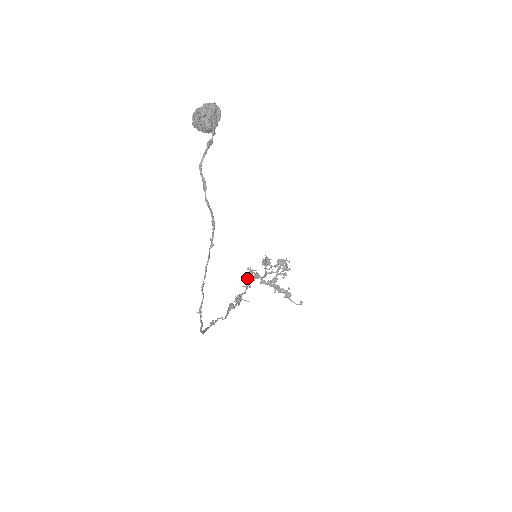
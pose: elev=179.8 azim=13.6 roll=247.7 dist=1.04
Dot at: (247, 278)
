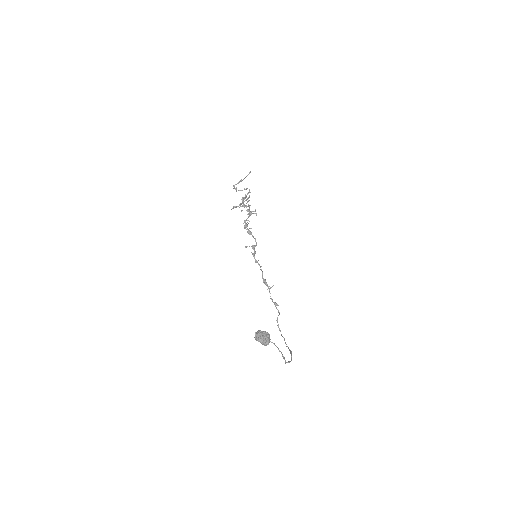
Dot at: (255, 261)
